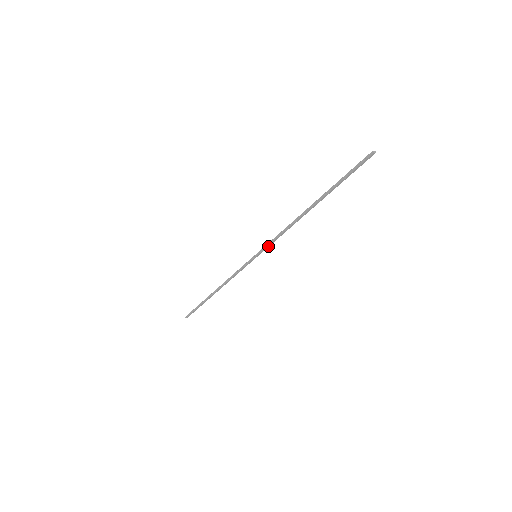
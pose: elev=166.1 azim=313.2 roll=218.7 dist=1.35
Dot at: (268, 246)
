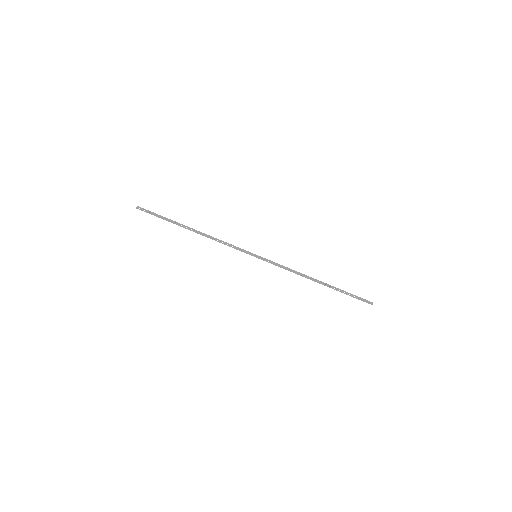
Dot at: (271, 262)
